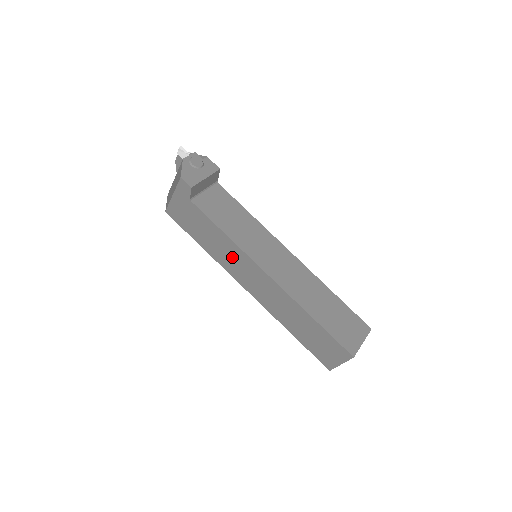
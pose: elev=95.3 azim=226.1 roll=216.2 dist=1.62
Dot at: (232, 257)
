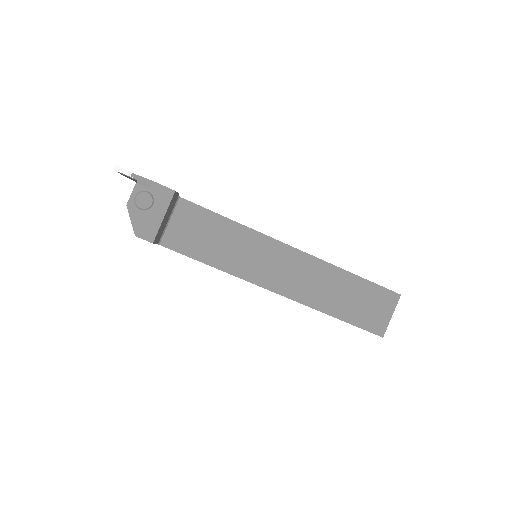
Dot at: occluded
